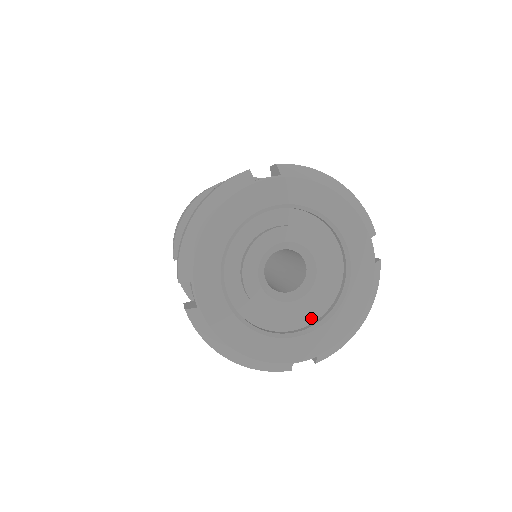
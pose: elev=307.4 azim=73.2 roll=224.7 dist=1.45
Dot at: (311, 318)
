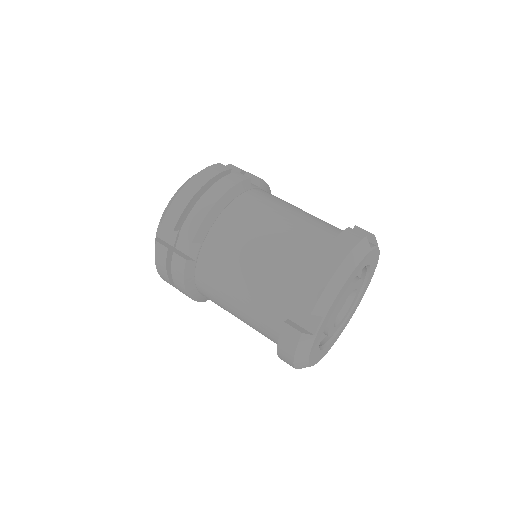
Dot at: occluded
